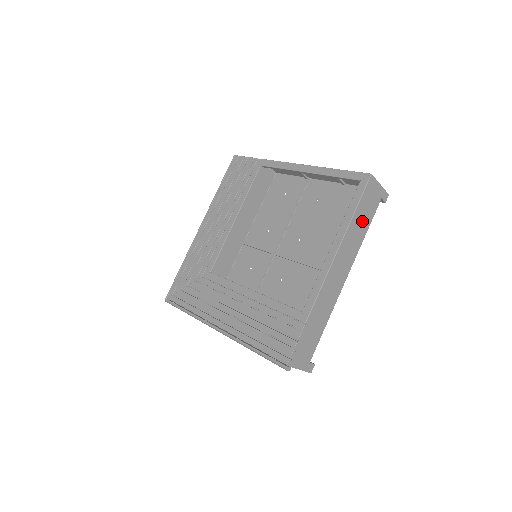
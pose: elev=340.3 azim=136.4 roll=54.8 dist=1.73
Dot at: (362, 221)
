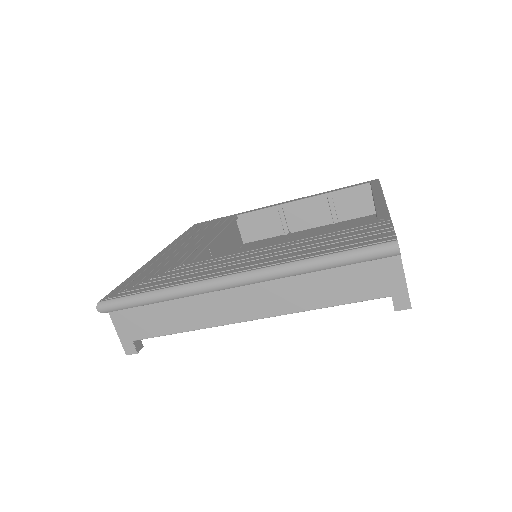
Dot at: occluded
